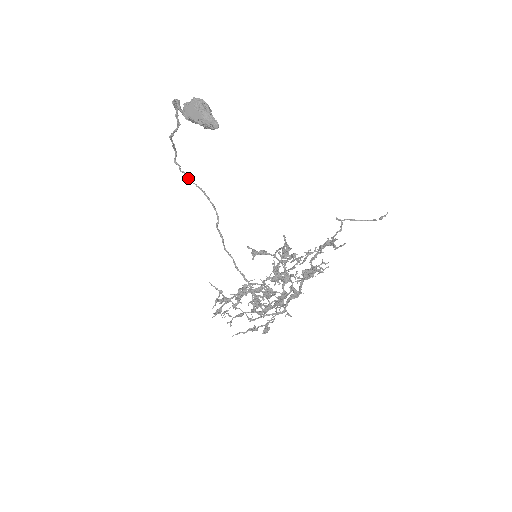
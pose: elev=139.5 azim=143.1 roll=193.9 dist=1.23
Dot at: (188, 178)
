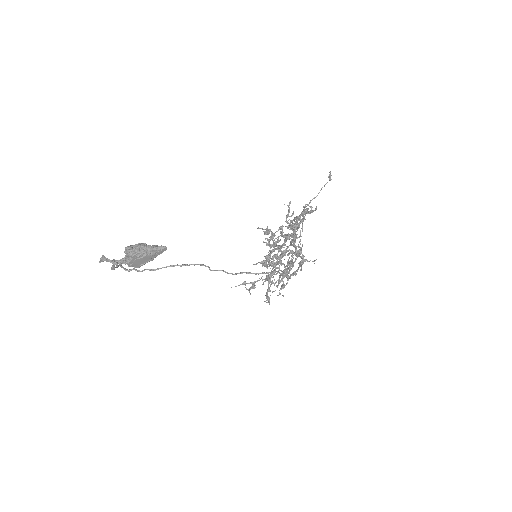
Dot at: (154, 270)
